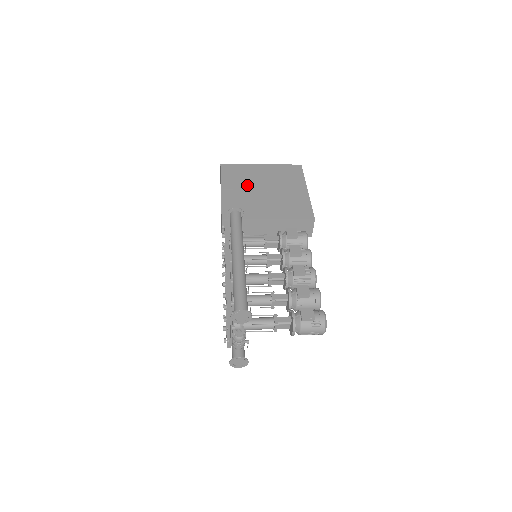
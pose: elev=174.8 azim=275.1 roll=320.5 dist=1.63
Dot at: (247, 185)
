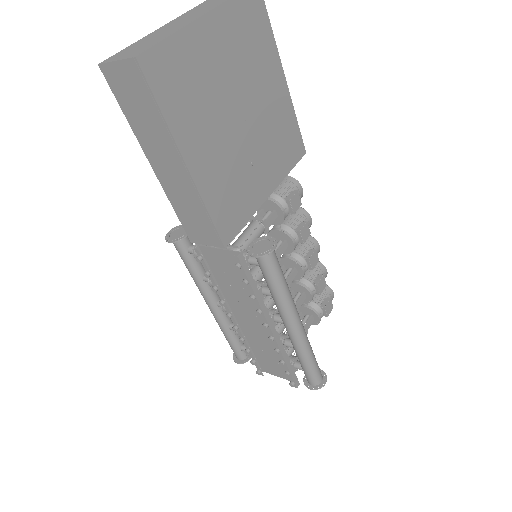
Dot at: (216, 120)
